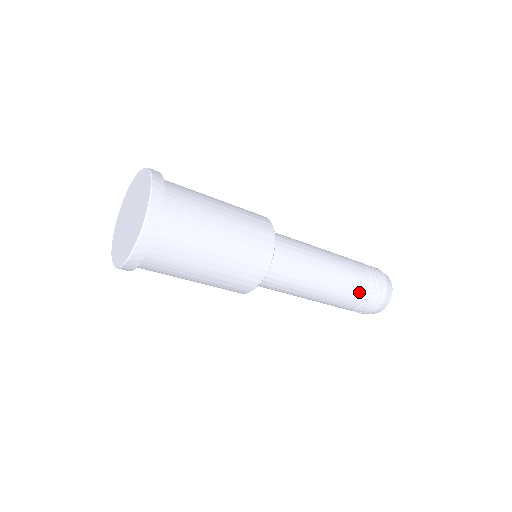
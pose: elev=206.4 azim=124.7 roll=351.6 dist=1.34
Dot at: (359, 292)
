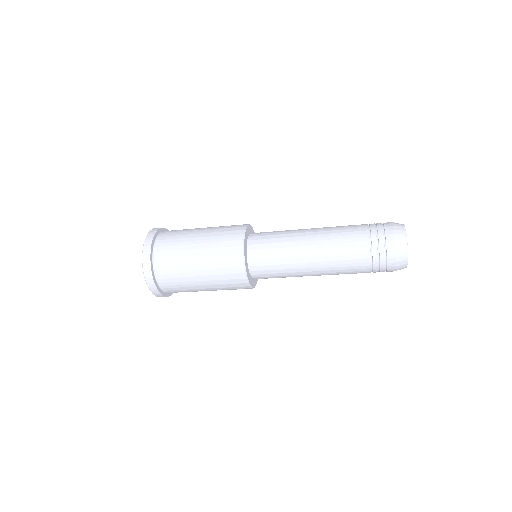
Dot at: (357, 255)
